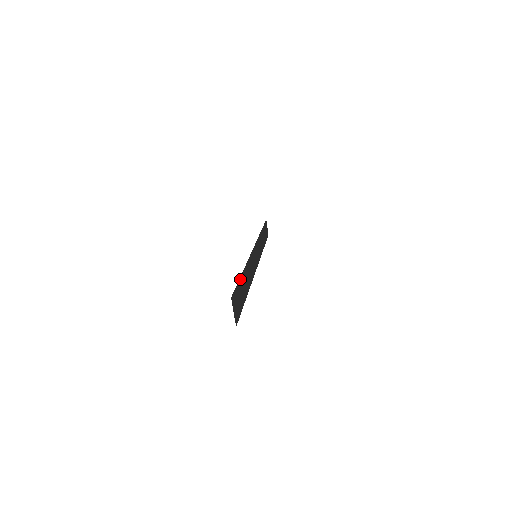
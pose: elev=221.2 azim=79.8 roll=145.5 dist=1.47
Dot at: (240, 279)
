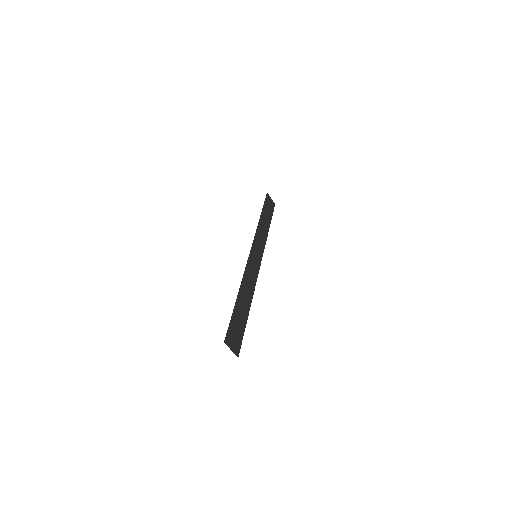
Dot at: (234, 310)
